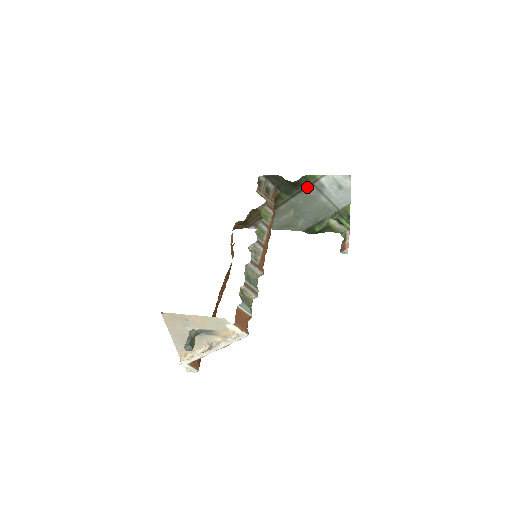
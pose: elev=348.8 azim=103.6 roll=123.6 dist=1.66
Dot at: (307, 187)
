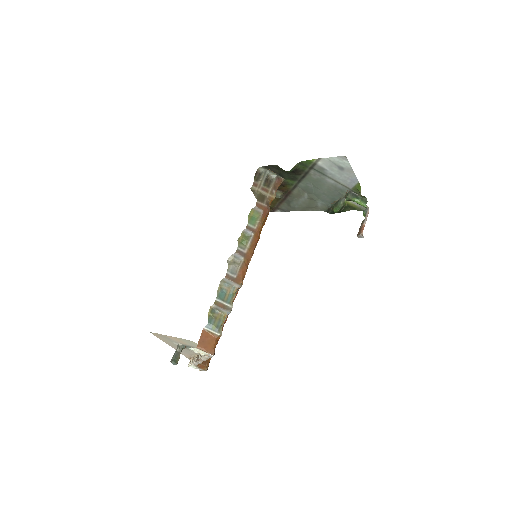
Dot at: (309, 171)
